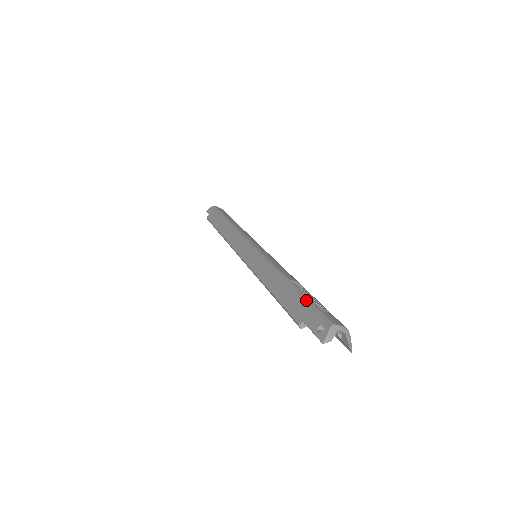
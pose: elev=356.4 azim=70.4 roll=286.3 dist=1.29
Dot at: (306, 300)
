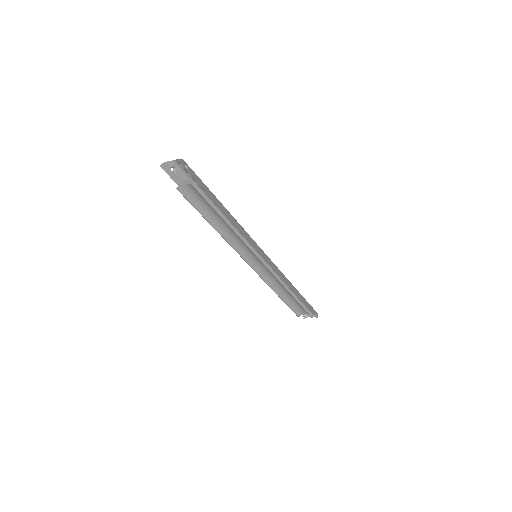
Dot at: occluded
